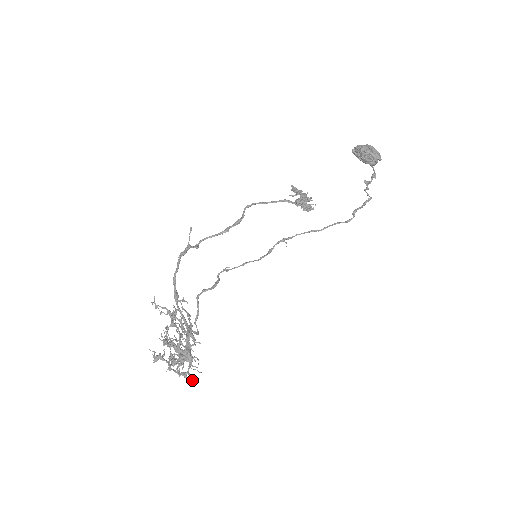
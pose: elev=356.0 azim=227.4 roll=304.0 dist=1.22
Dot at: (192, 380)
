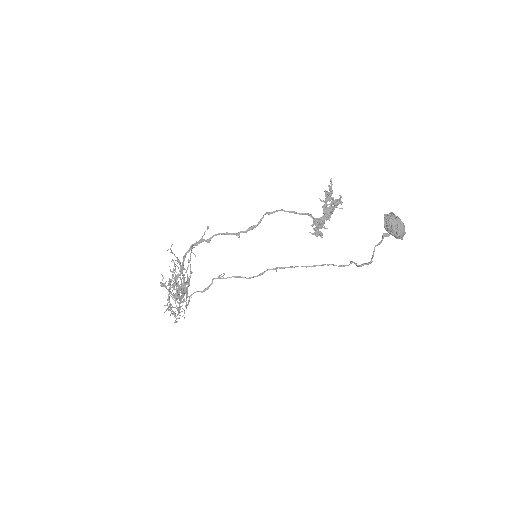
Dot at: (177, 321)
